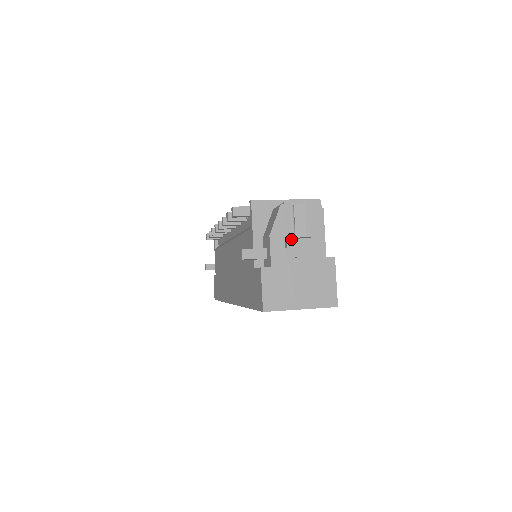
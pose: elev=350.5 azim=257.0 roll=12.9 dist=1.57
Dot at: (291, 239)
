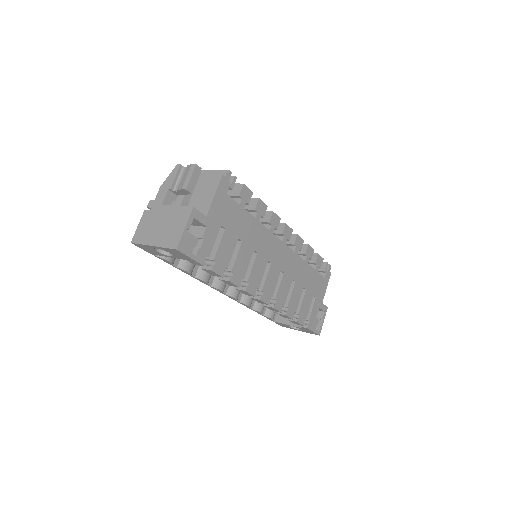
Dot at: (181, 195)
